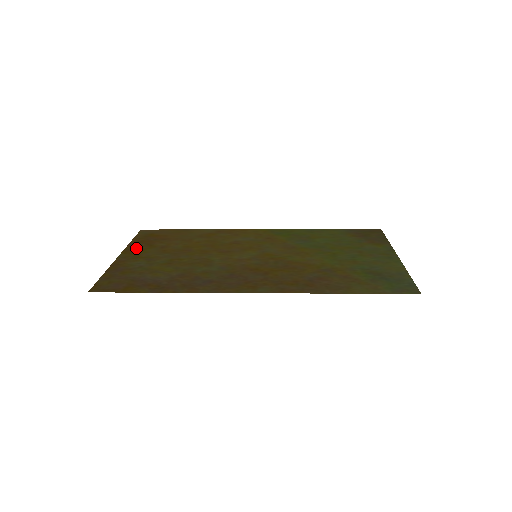
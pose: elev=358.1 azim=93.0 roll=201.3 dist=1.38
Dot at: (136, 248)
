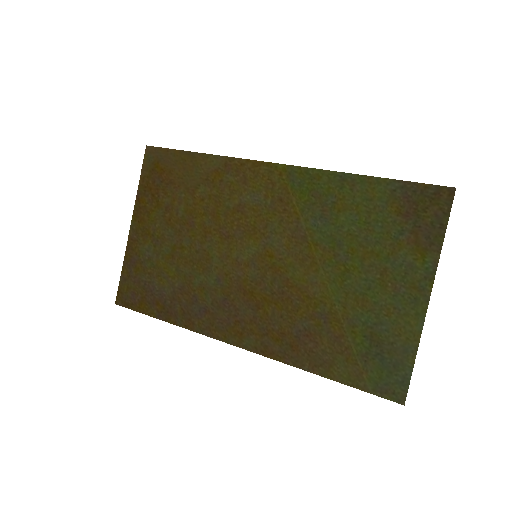
Dot at: (144, 207)
